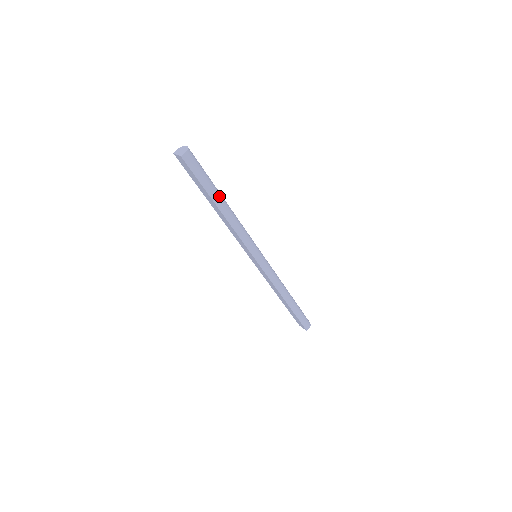
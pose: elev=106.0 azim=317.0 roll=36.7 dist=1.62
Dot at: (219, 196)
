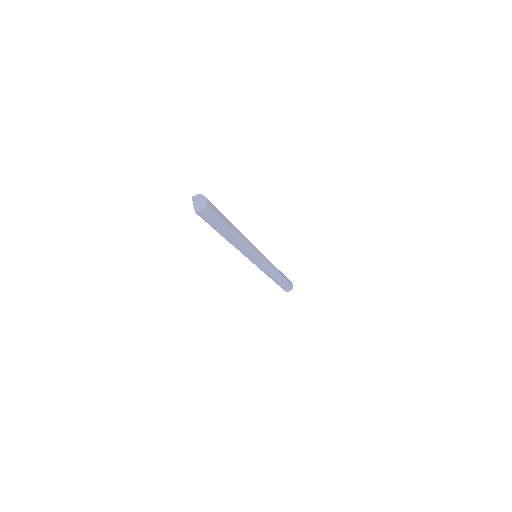
Dot at: (229, 232)
